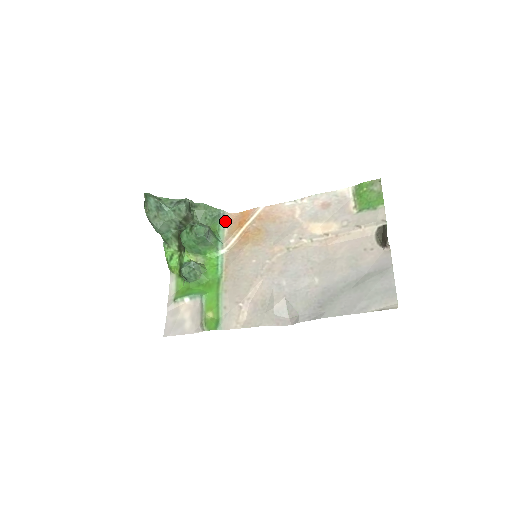
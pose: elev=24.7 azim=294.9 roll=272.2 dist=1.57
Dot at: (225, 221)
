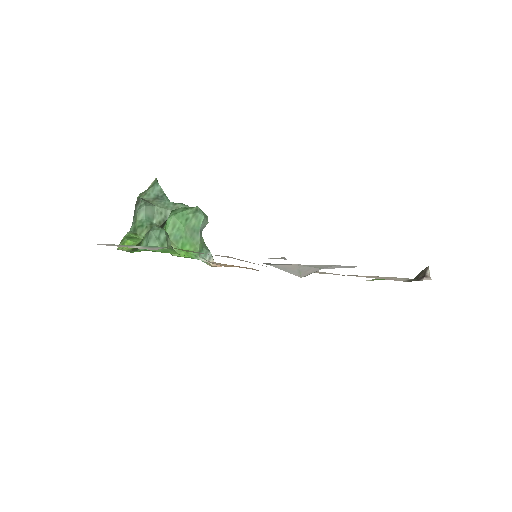
Dot at: (208, 263)
